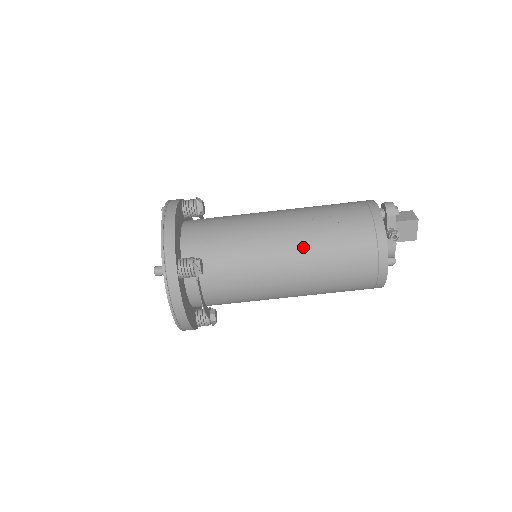
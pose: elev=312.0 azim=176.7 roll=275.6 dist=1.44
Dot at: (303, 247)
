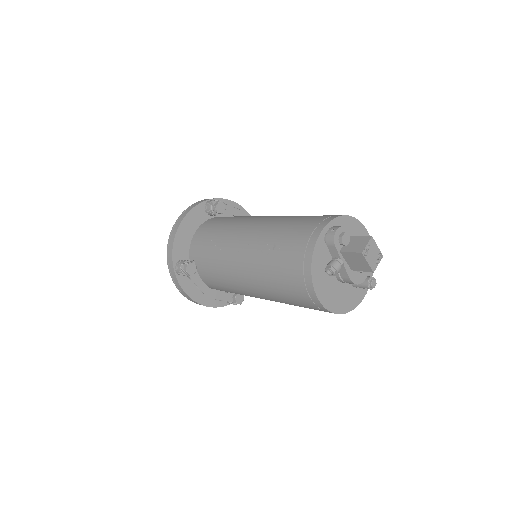
Dot at: (252, 266)
